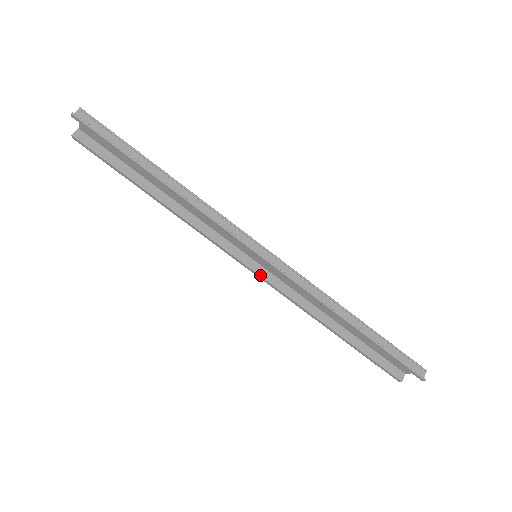
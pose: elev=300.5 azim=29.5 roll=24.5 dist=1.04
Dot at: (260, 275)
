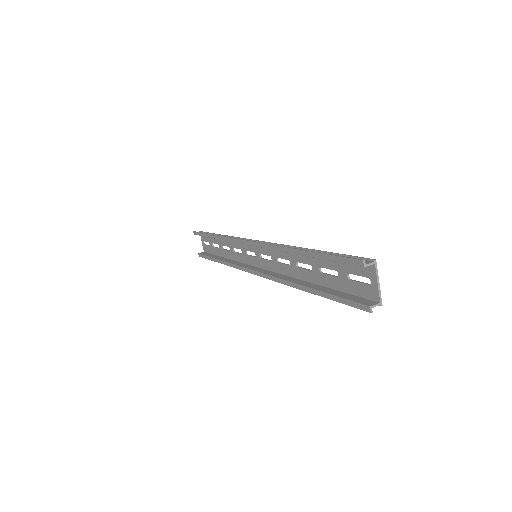
Dot at: (259, 272)
